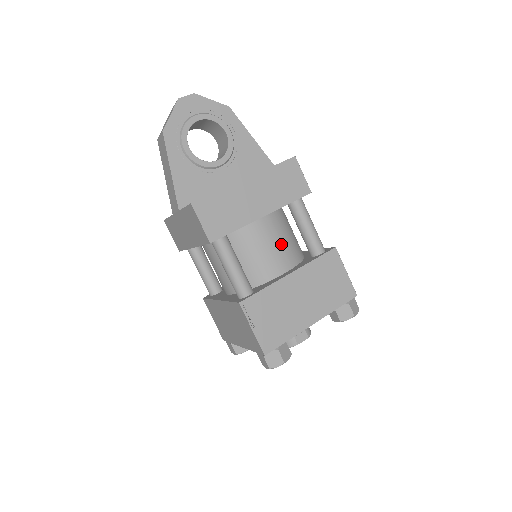
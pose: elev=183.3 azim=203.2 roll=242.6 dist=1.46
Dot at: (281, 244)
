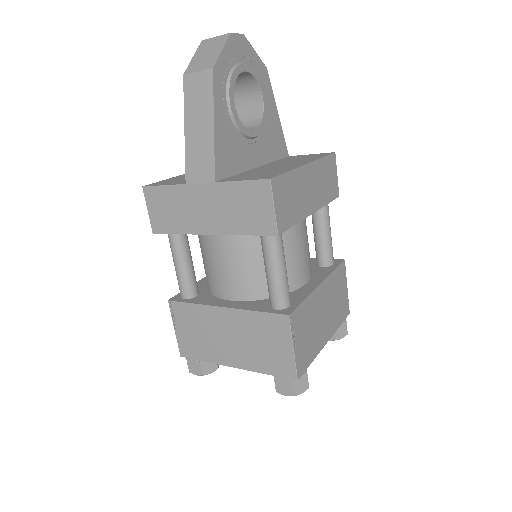
Dot at: (307, 248)
